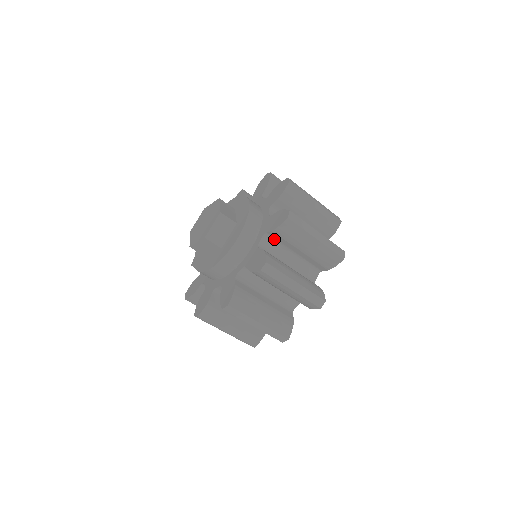
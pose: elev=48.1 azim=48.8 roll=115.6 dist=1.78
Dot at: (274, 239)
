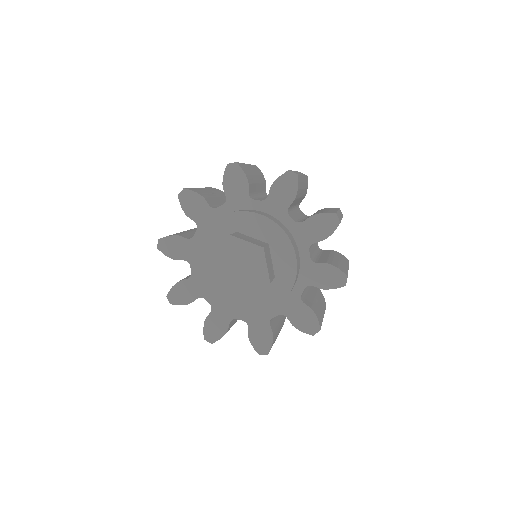
Dot at: occluded
